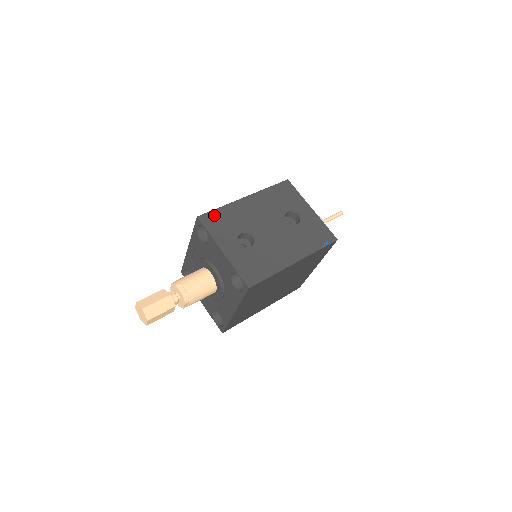
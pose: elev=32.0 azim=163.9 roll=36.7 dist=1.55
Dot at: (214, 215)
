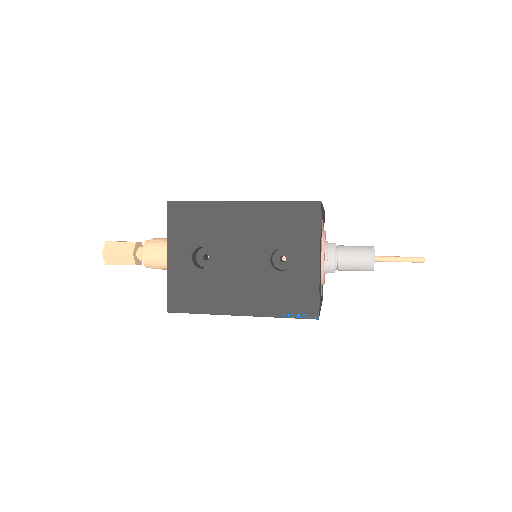
Dot at: (187, 208)
